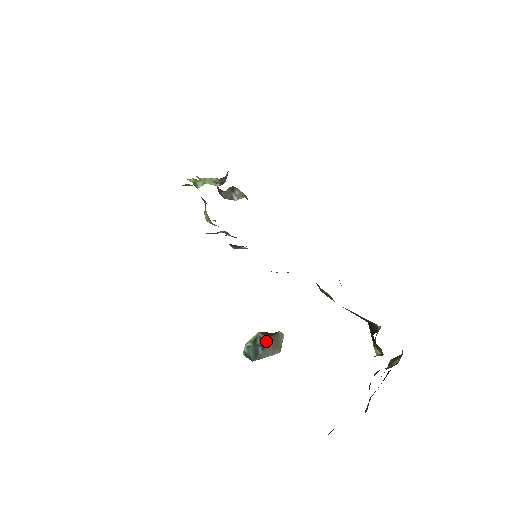
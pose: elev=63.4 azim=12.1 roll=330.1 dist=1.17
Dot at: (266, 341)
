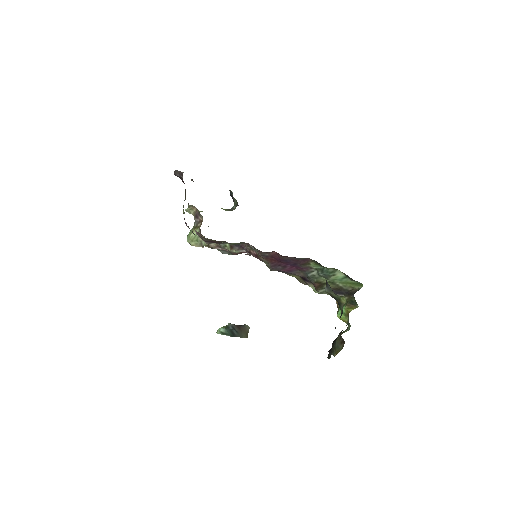
Dot at: (237, 328)
